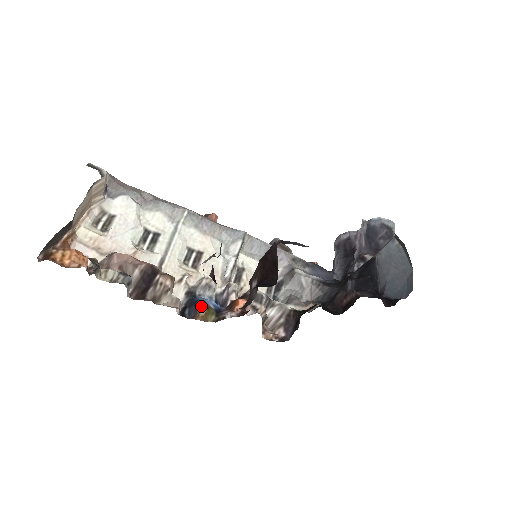
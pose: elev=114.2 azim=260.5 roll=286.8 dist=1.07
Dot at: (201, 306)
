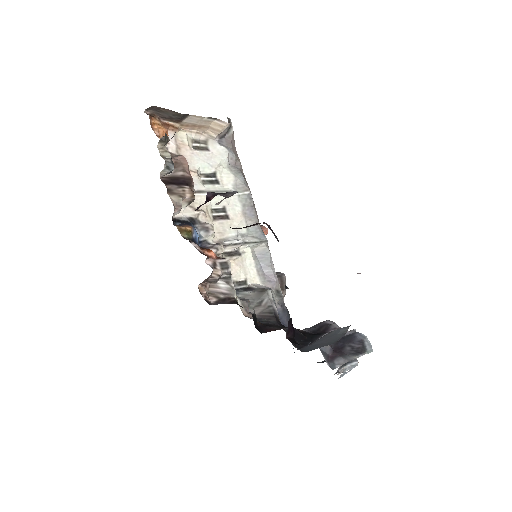
Dot at: (188, 226)
